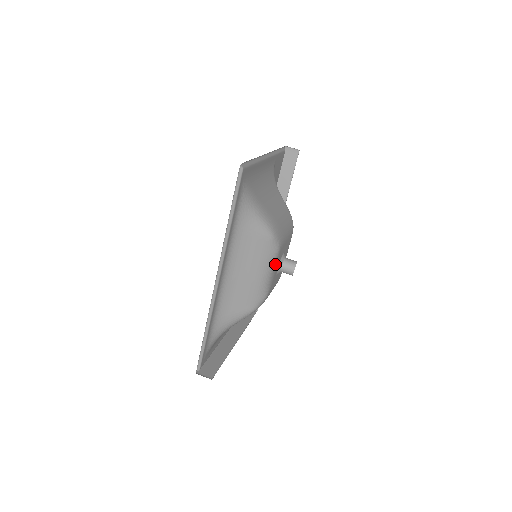
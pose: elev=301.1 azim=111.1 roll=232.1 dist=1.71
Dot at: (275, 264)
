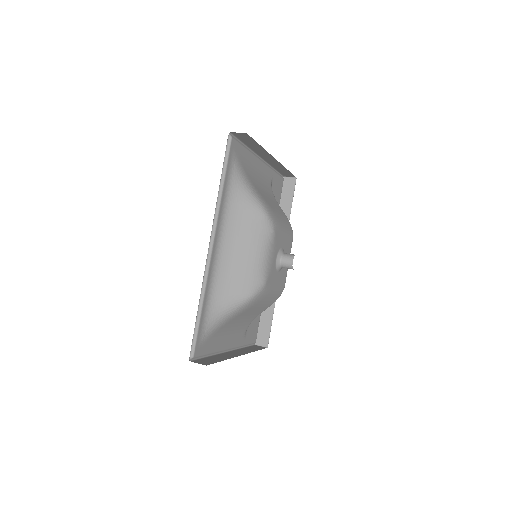
Dot at: (271, 248)
